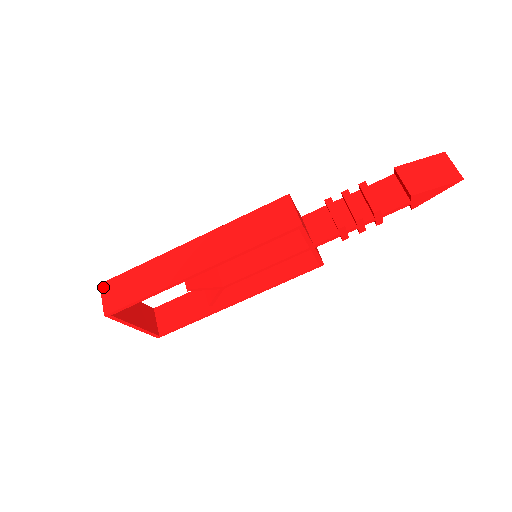
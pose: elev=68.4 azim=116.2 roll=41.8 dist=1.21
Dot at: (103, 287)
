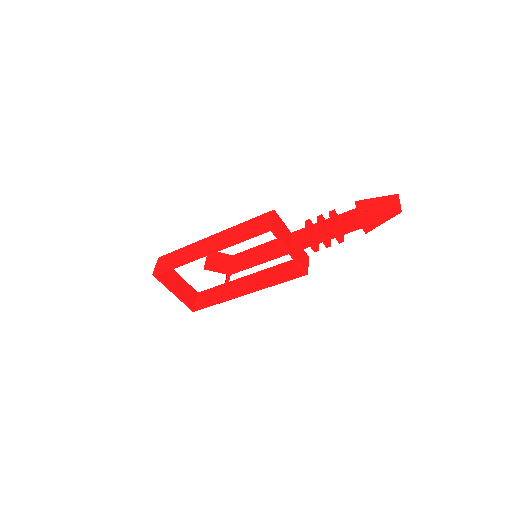
Dot at: (159, 259)
